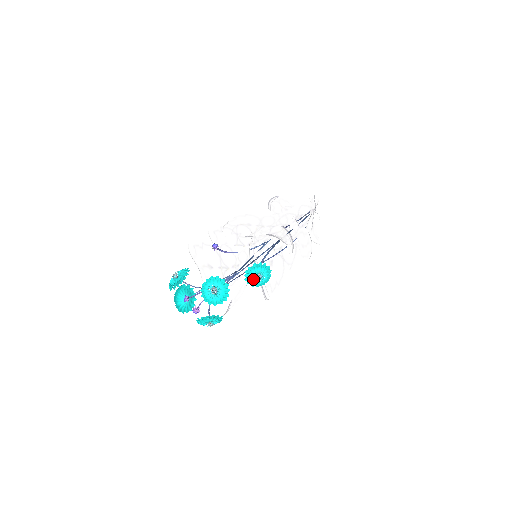
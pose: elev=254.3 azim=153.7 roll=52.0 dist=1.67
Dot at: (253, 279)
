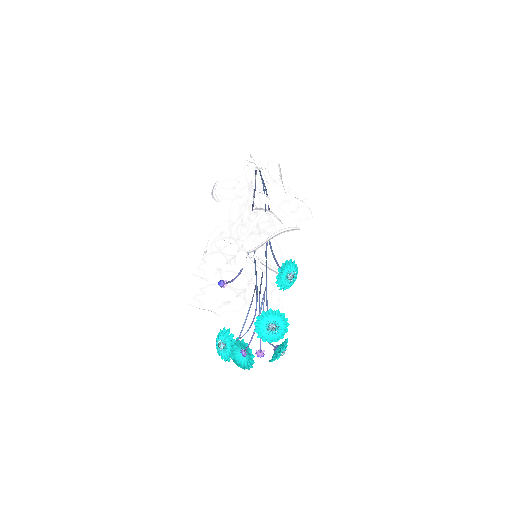
Dot at: (287, 283)
